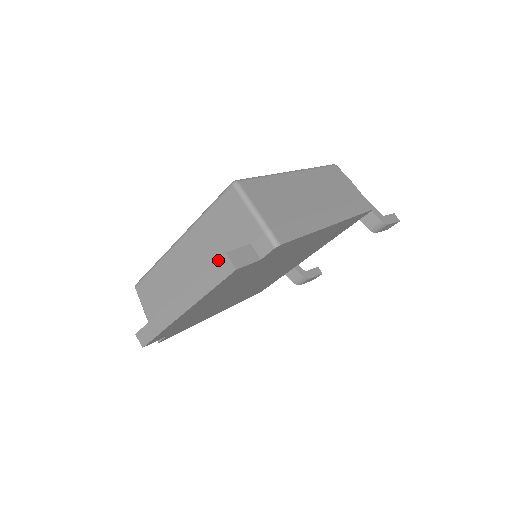
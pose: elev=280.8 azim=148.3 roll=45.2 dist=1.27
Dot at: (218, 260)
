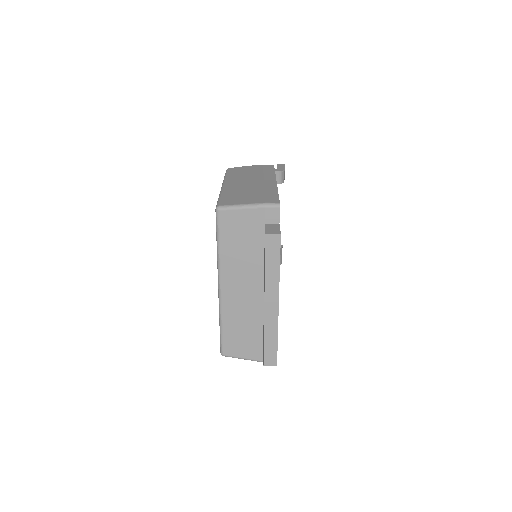
Dot at: (265, 245)
